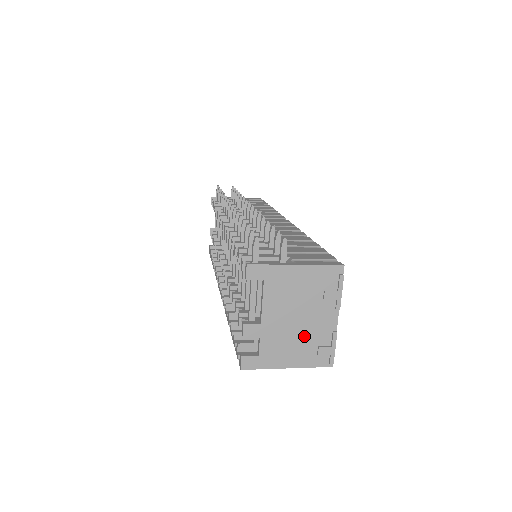
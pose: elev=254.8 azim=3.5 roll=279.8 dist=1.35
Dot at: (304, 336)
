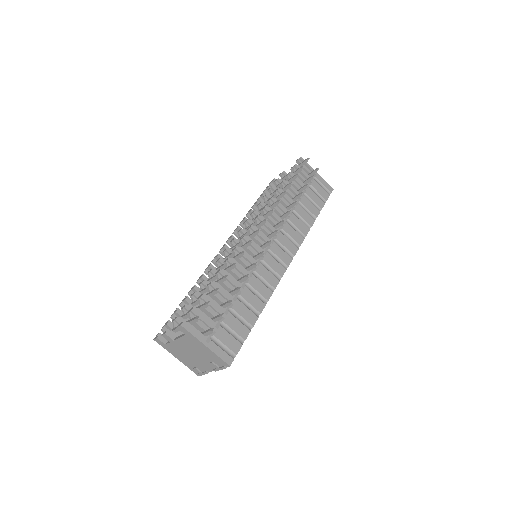
Dot at: (192, 360)
